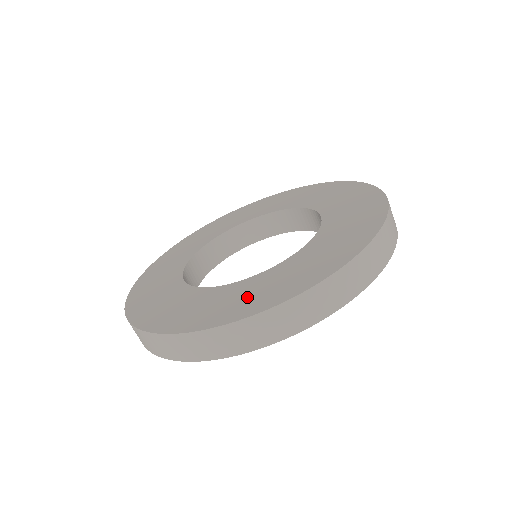
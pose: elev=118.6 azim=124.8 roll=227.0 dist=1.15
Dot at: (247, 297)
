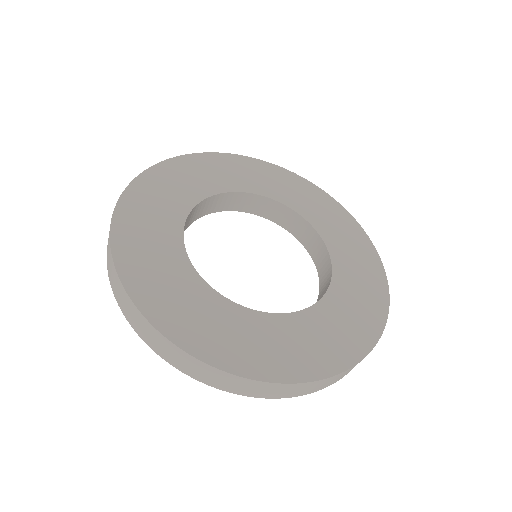
Dot at: (190, 313)
